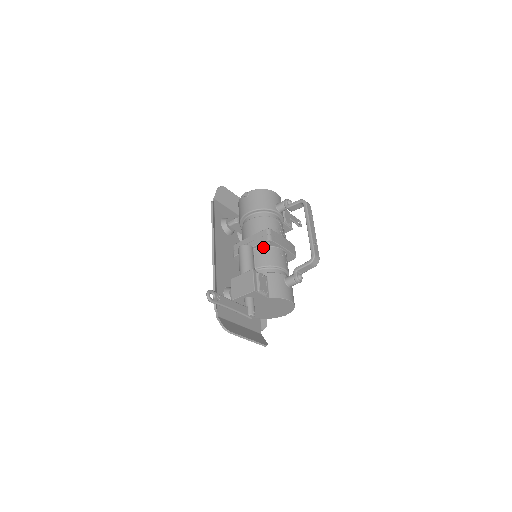
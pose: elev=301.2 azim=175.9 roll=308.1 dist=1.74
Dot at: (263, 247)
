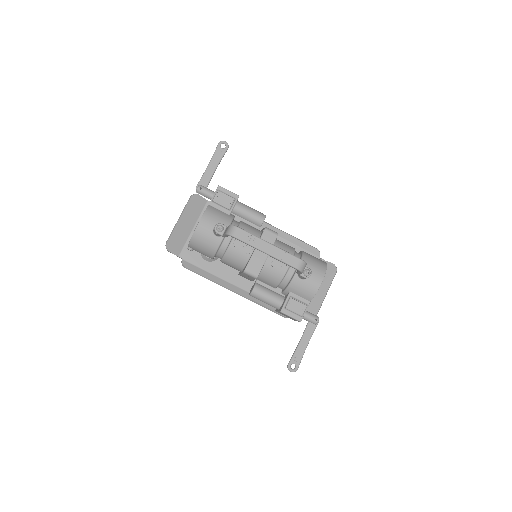
Dot at: occluded
